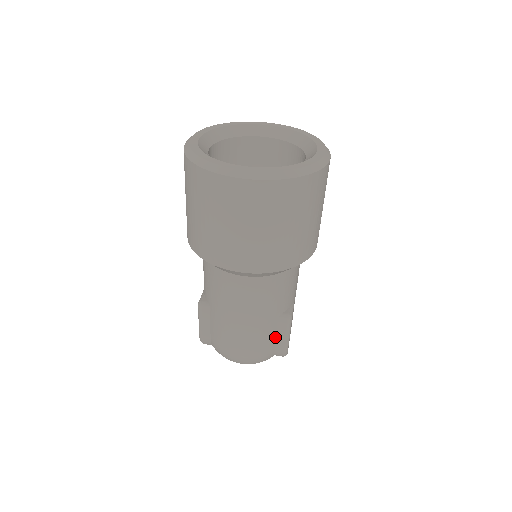
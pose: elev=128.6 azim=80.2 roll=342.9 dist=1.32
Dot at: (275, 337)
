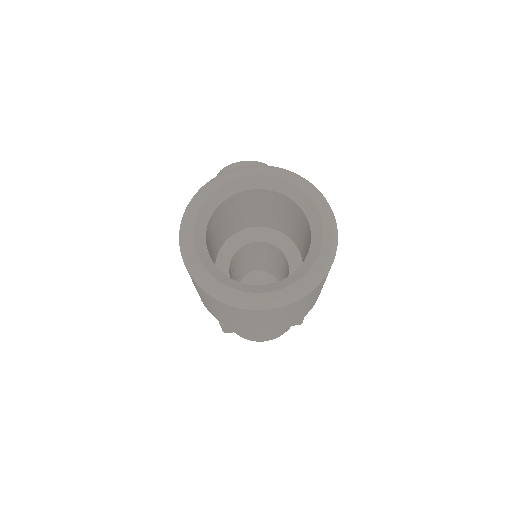
Dot at: occluded
